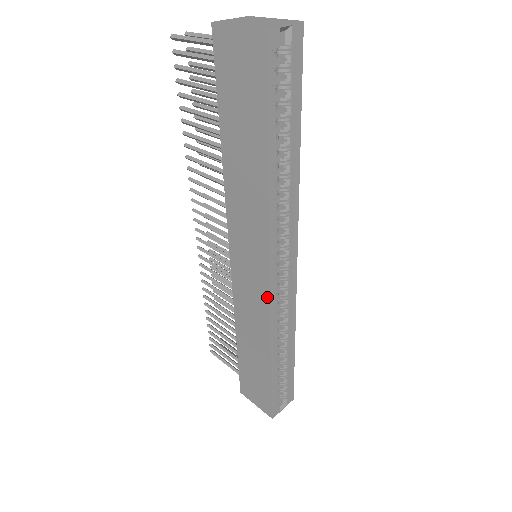
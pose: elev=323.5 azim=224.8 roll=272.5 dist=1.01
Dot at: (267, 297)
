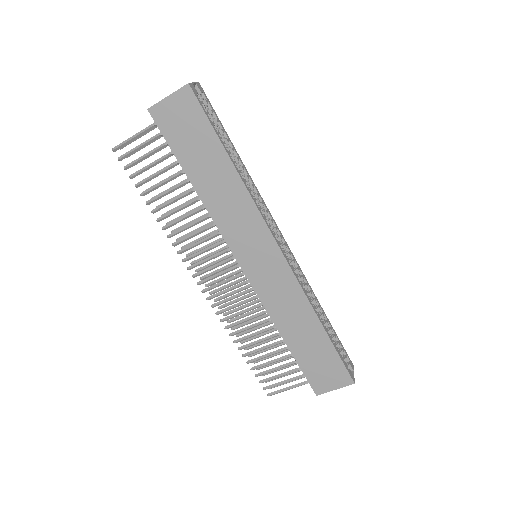
Dot at: (286, 267)
